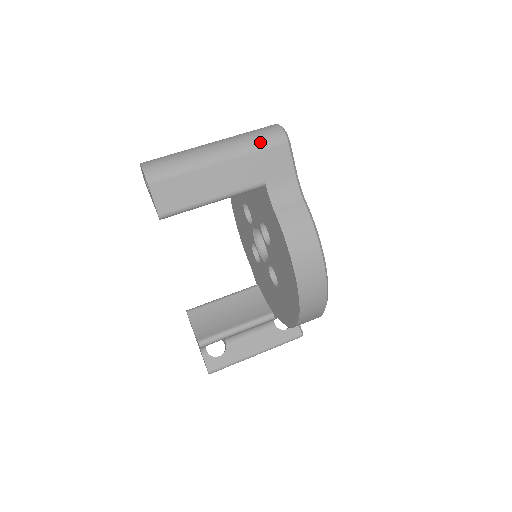
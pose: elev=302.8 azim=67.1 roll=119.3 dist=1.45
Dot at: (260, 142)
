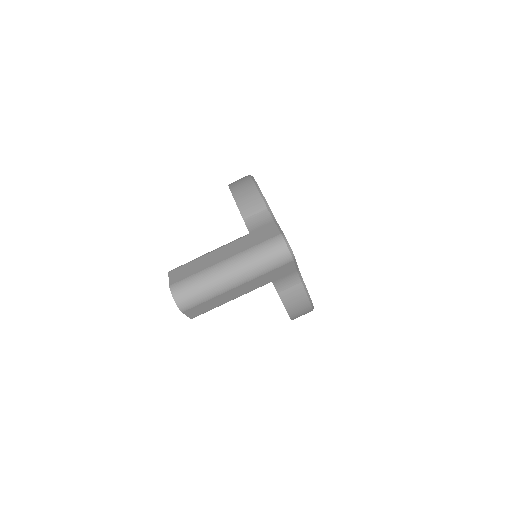
Dot at: (270, 266)
